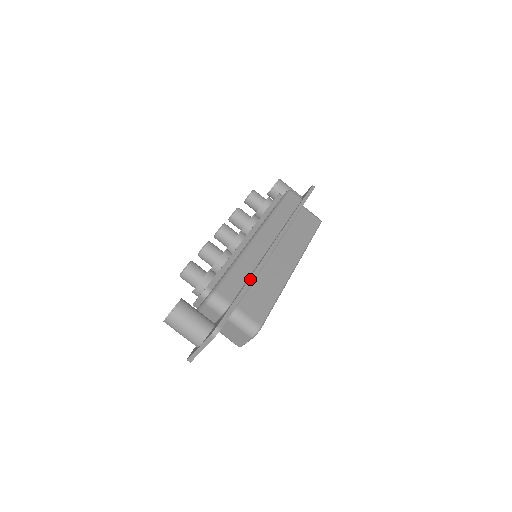
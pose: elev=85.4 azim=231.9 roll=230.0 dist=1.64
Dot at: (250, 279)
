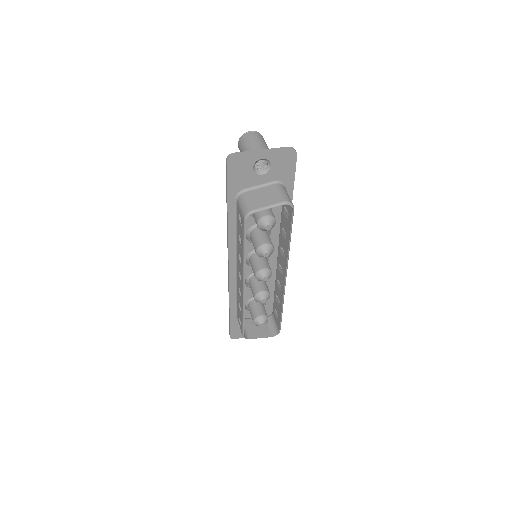
Dot at: occluded
